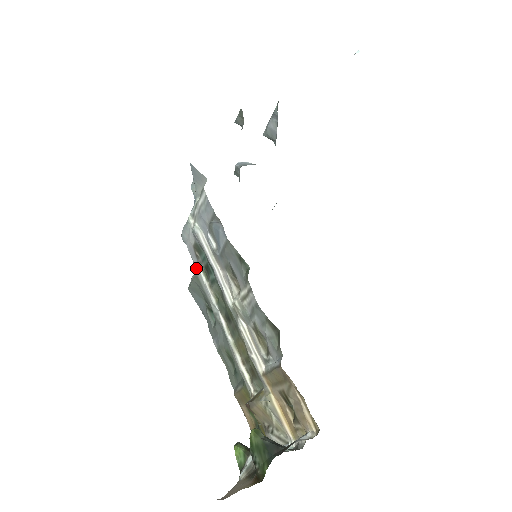
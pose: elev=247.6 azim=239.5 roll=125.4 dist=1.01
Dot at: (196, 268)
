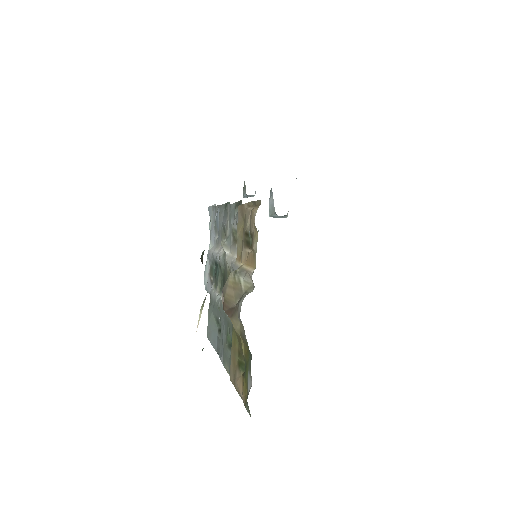
Dot at: occluded
